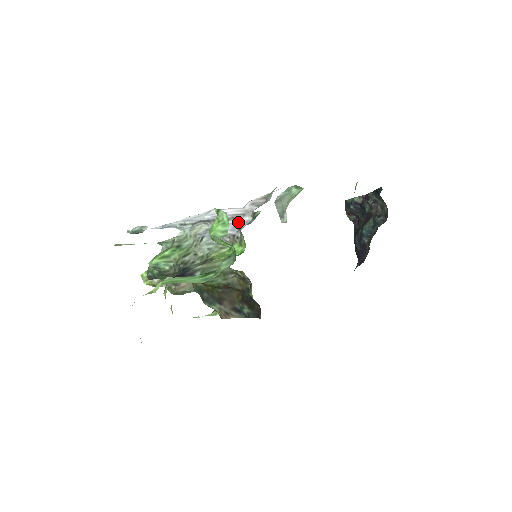
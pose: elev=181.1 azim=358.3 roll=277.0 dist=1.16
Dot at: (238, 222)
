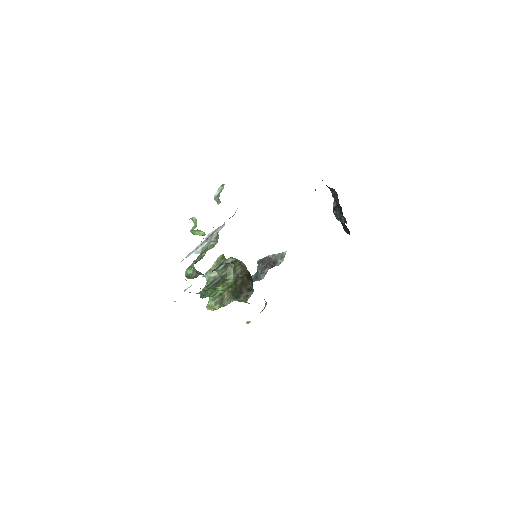
Dot at: (219, 230)
